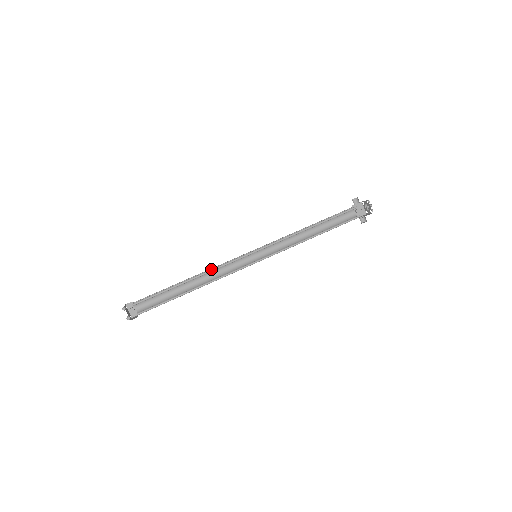
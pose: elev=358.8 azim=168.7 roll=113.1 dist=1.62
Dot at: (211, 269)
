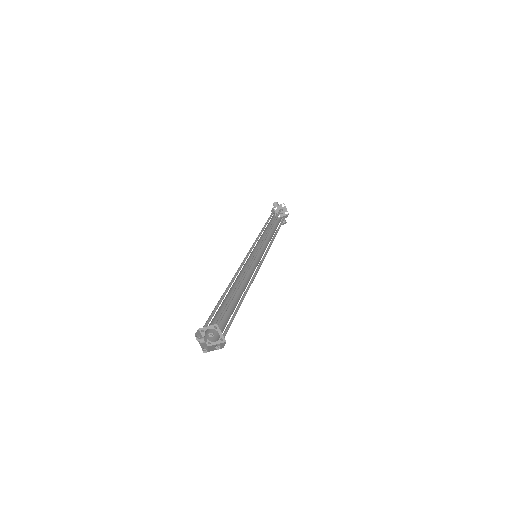
Dot at: occluded
